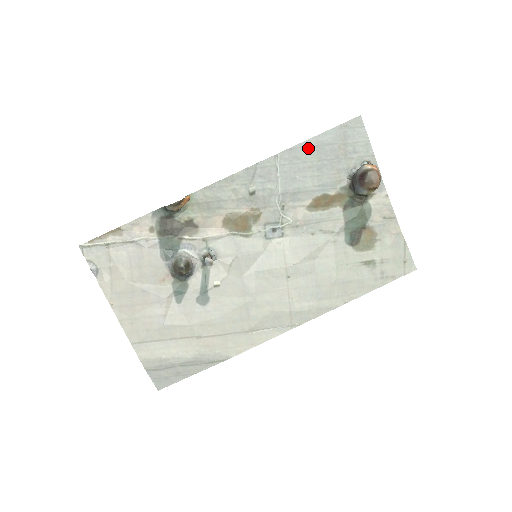
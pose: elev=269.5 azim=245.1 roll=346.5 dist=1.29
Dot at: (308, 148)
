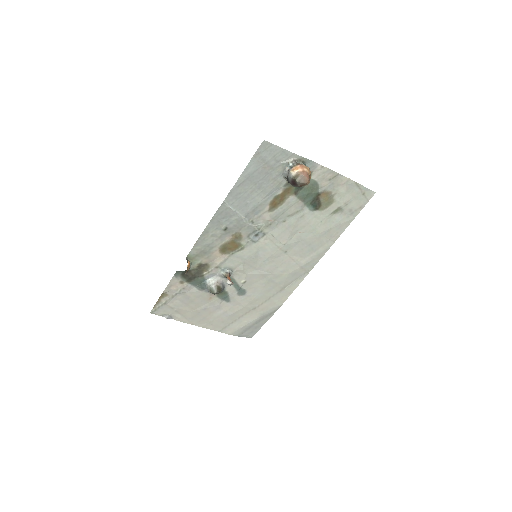
Dot at: (242, 184)
